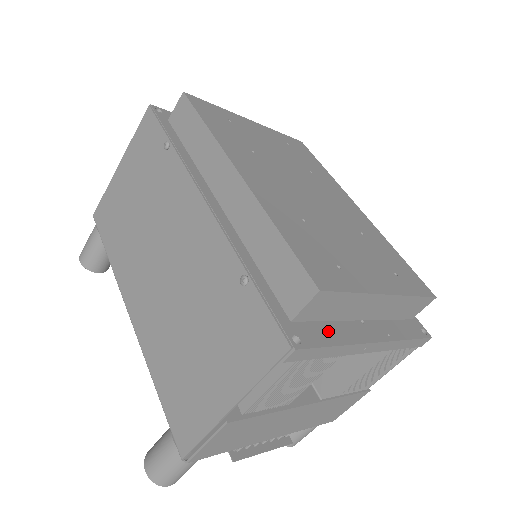
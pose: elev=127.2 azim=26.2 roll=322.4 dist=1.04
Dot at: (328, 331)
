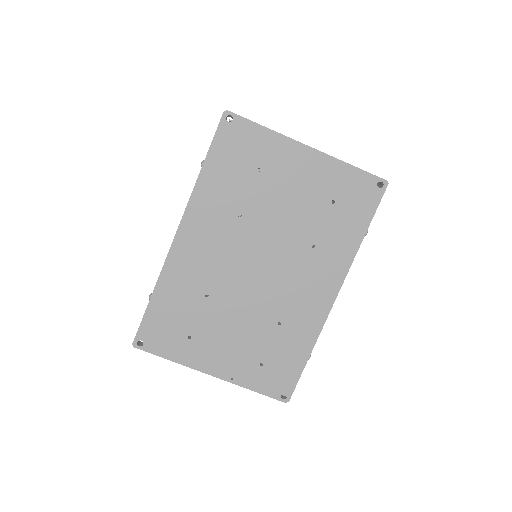
Dot at: occluded
